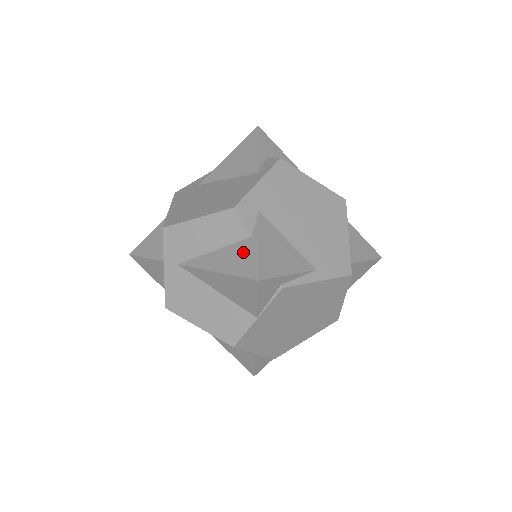
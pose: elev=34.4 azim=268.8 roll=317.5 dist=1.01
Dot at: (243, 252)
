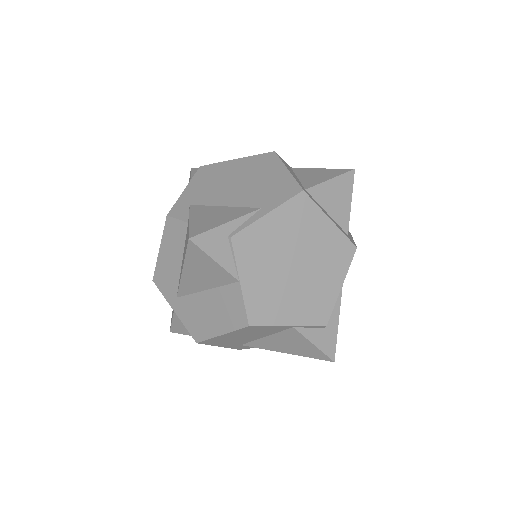
Dot at: (186, 237)
